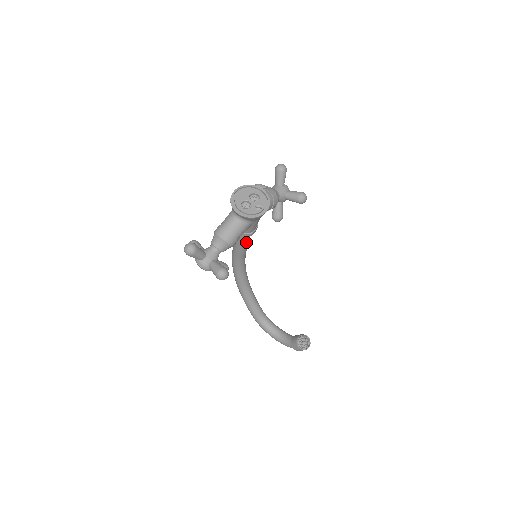
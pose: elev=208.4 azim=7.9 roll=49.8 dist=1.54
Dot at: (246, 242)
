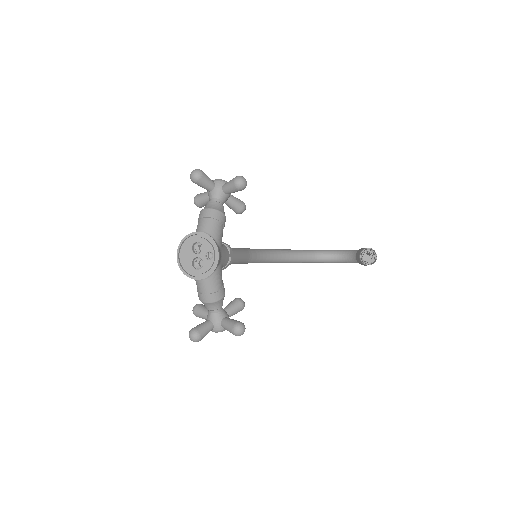
Dot at: (236, 258)
